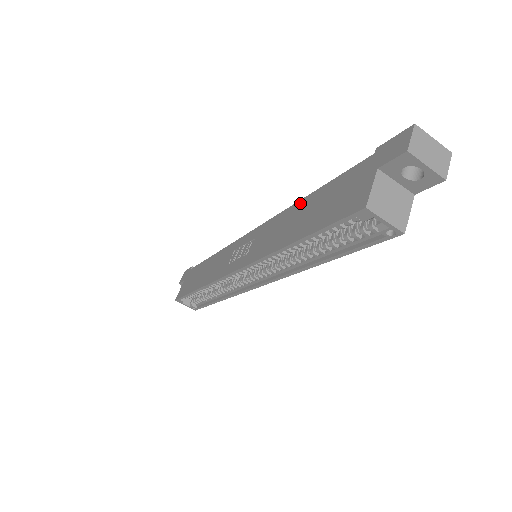
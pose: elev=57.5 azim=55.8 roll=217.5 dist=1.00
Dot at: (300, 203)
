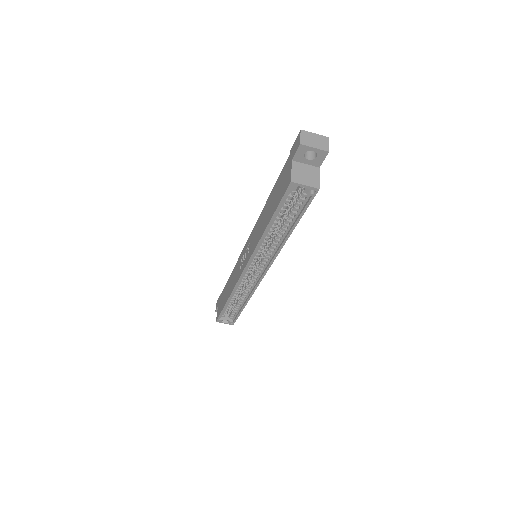
Dot at: (266, 204)
